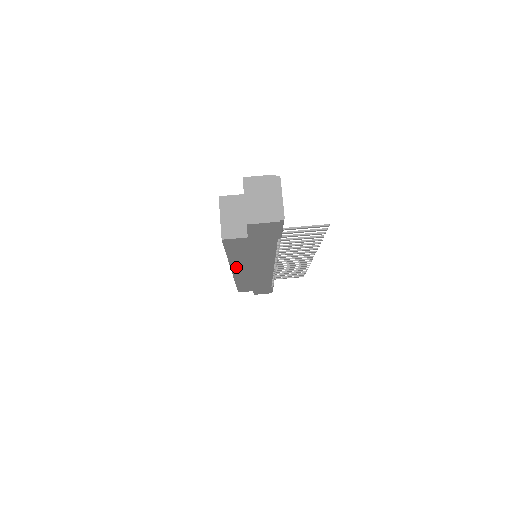
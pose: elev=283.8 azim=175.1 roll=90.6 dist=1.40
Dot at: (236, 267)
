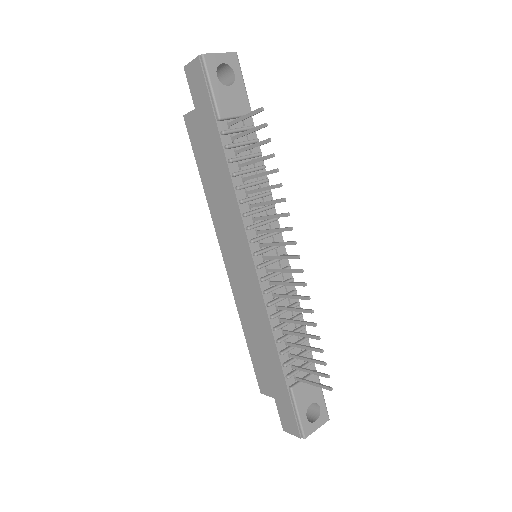
Dot at: (220, 234)
